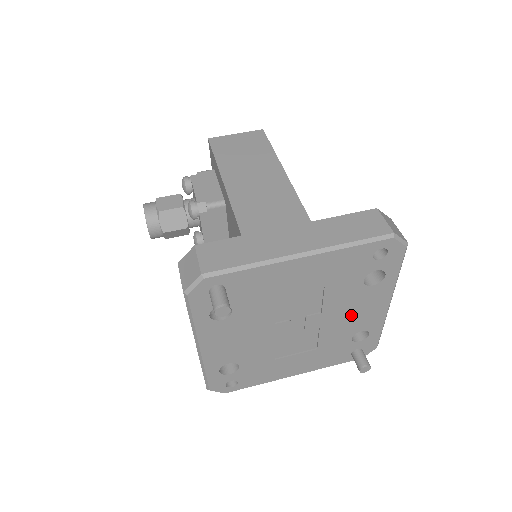
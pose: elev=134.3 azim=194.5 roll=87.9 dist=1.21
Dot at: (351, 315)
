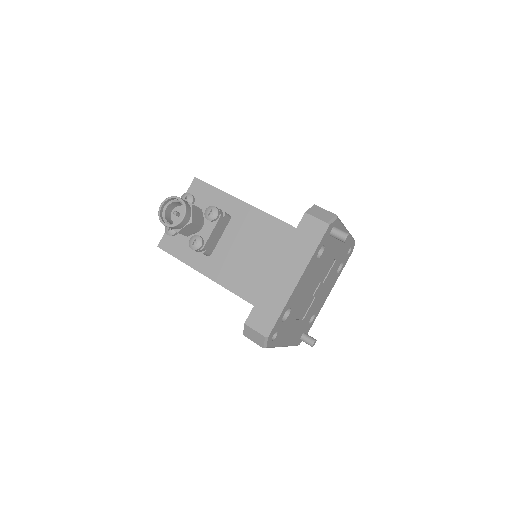
Dot at: (322, 294)
